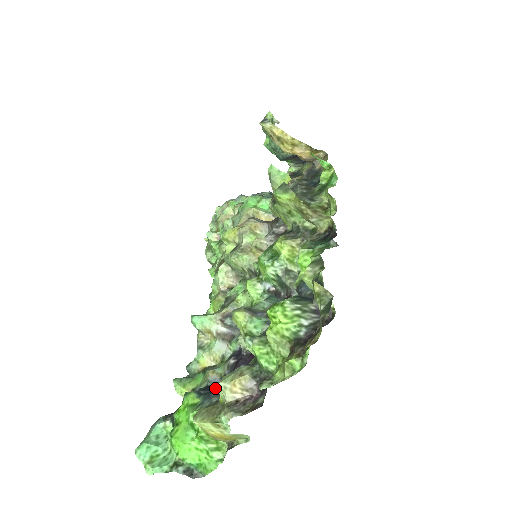
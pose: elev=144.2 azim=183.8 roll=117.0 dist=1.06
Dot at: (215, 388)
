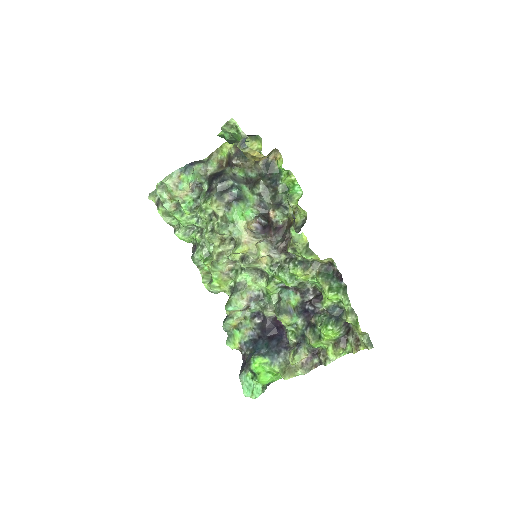
Dot at: (263, 344)
